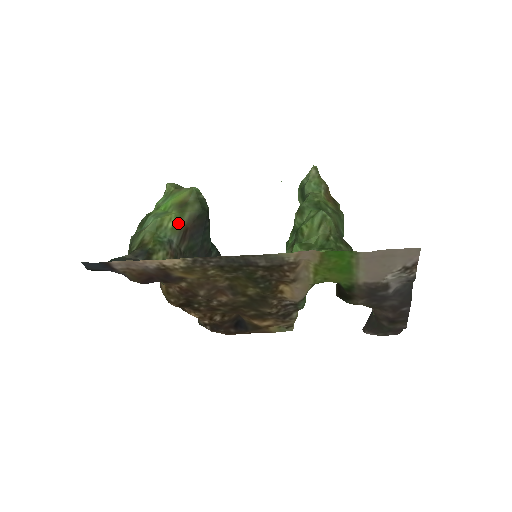
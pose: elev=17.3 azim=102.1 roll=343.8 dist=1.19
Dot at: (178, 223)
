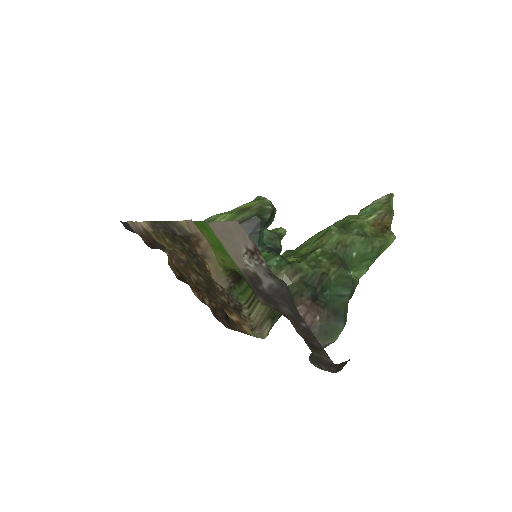
Dot at: occluded
